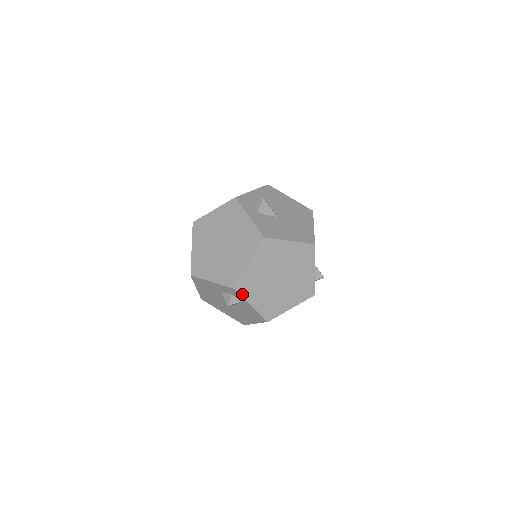
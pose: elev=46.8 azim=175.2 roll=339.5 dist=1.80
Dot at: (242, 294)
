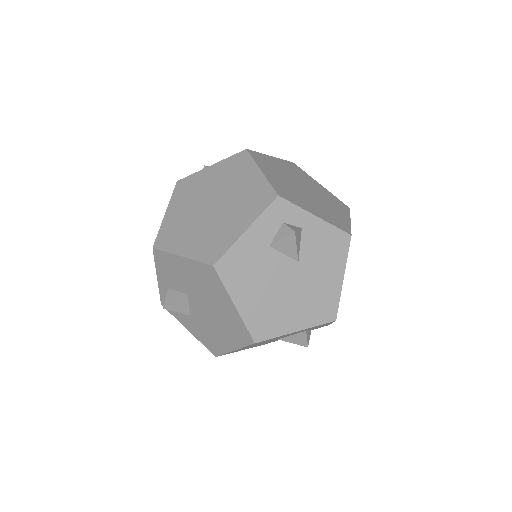
Dot at: (293, 203)
